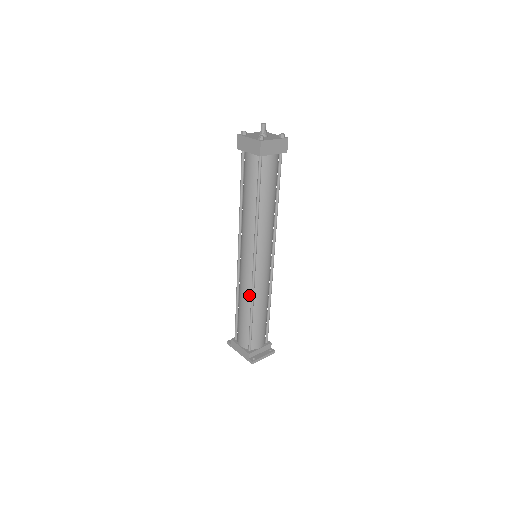
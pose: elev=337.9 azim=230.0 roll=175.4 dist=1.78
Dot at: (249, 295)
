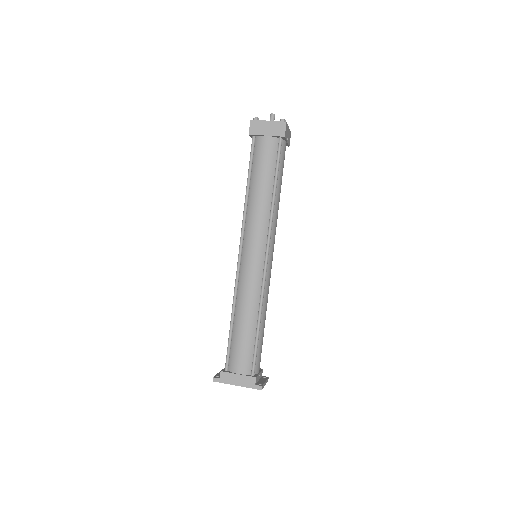
Dot at: (257, 299)
